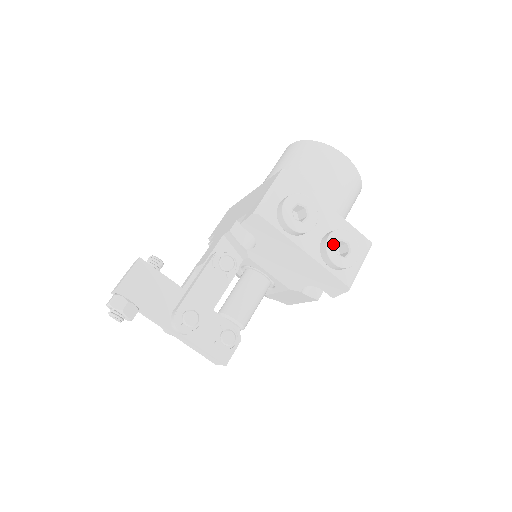
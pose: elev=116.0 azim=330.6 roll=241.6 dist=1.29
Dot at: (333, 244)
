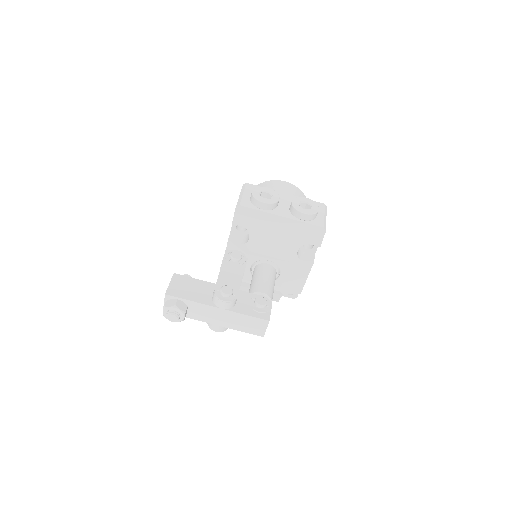
Dot at: (297, 205)
